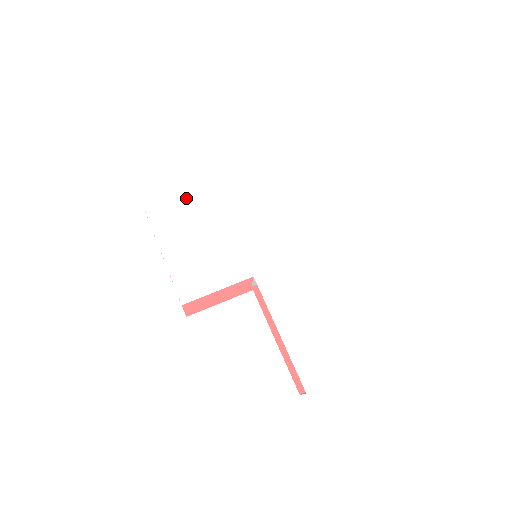
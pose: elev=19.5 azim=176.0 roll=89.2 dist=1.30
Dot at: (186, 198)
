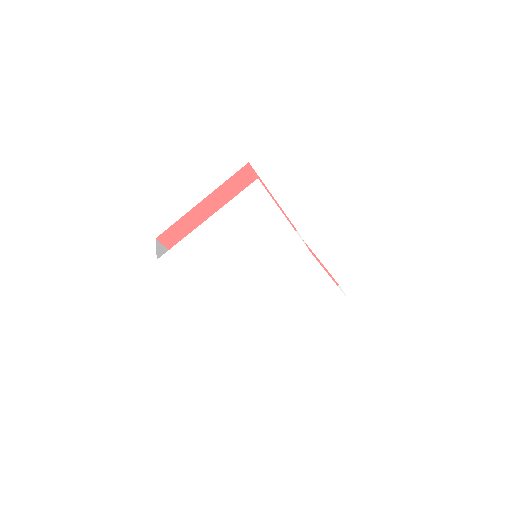
Dot at: (196, 251)
